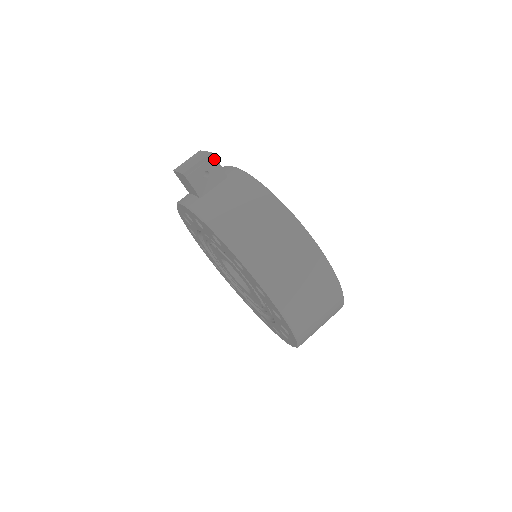
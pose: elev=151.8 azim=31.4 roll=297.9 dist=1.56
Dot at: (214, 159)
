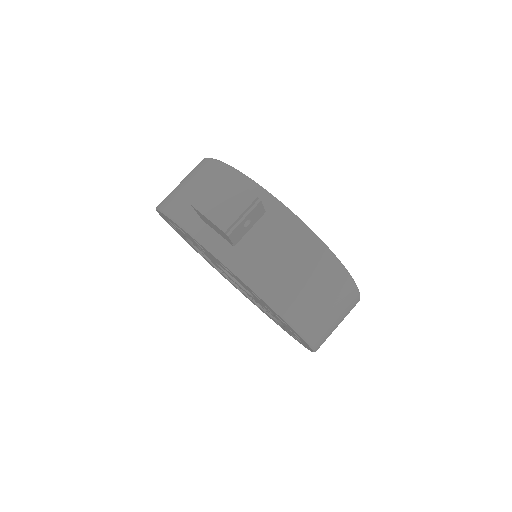
Dot at: (259, 204)
